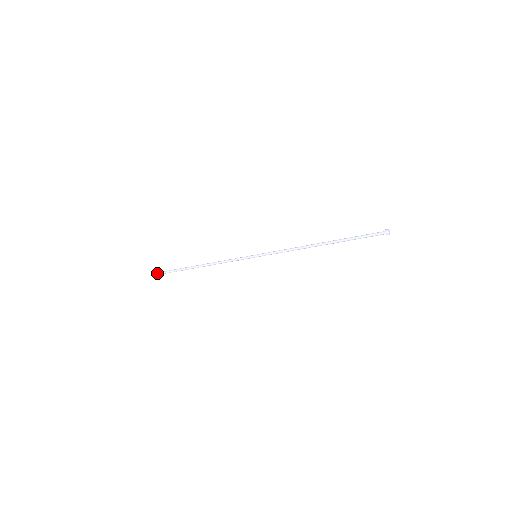
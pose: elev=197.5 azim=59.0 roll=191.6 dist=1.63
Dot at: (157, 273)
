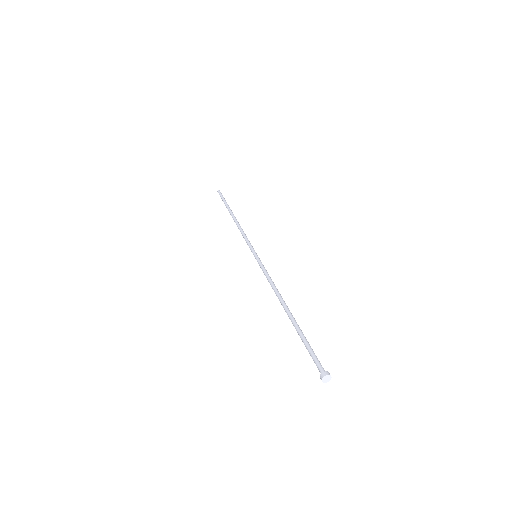
Dot at: (219, 194)
